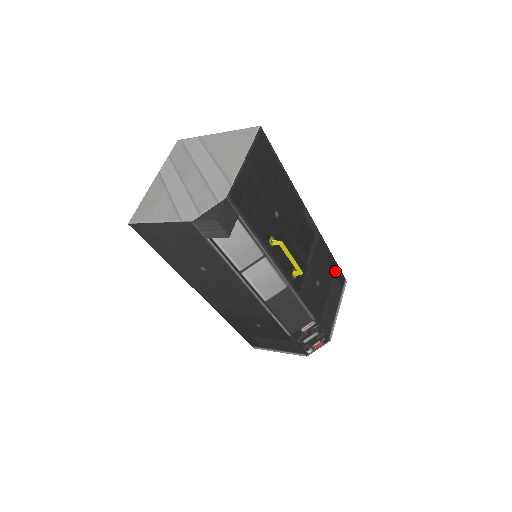
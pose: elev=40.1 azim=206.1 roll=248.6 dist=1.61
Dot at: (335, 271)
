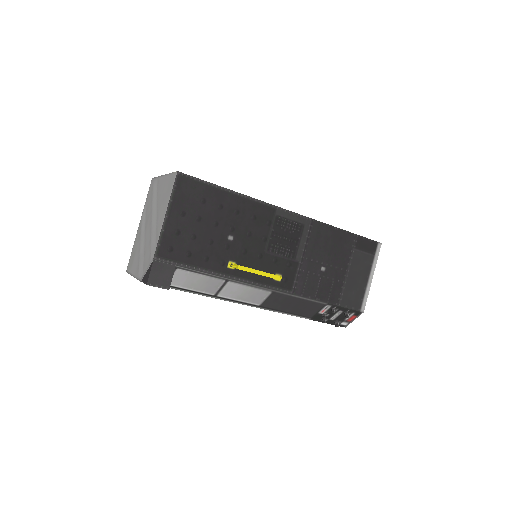
Dot at: (354, 243)
